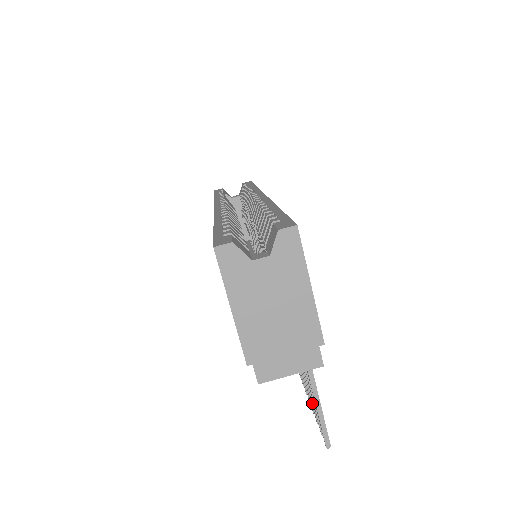
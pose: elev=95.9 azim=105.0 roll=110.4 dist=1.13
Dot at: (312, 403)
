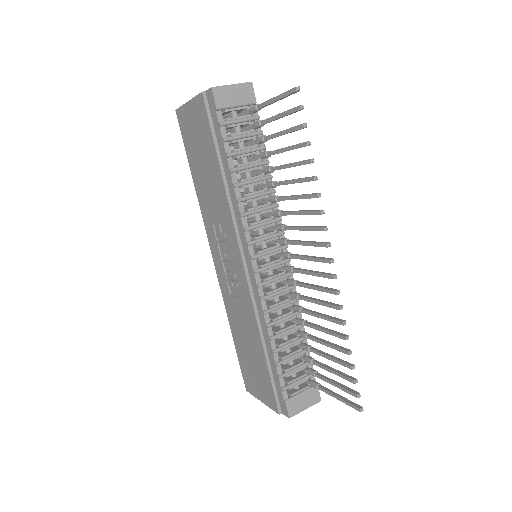
Dot at: (290, 128)
